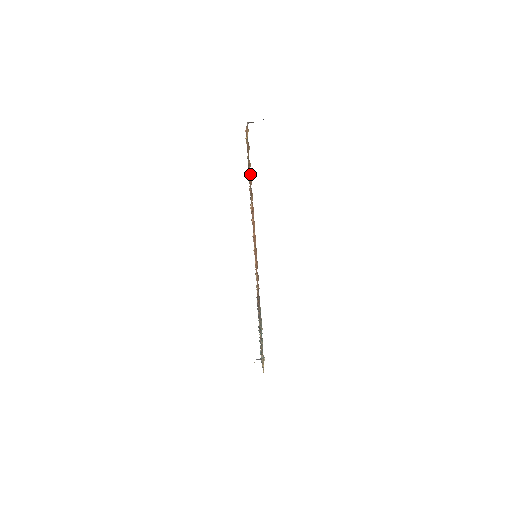
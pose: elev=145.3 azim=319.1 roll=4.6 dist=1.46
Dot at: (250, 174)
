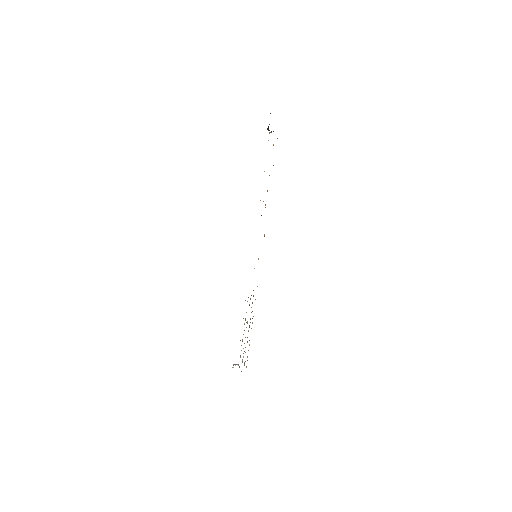
Dot at: occluded
